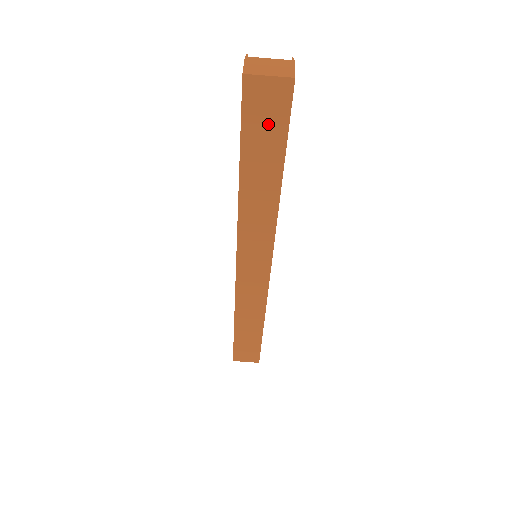
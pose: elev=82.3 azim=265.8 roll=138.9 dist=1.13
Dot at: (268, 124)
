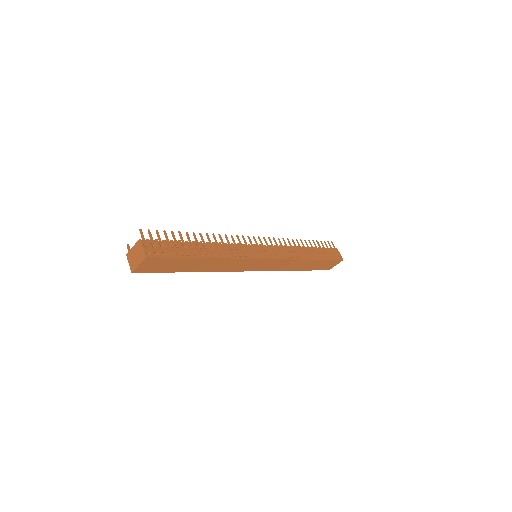
Dot at: (166, 264)
